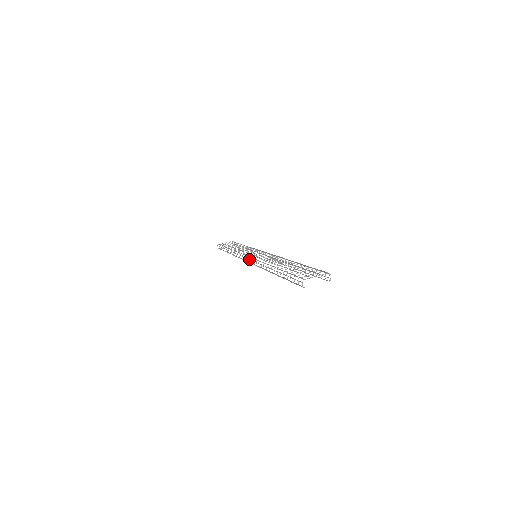
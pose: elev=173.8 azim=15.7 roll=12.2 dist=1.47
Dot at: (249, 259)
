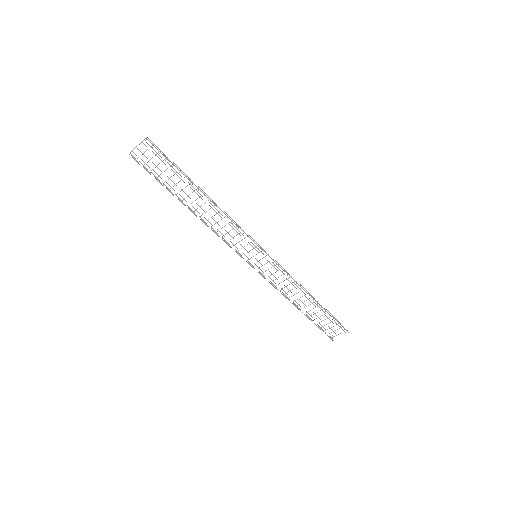
Dot at: (238, 252)
